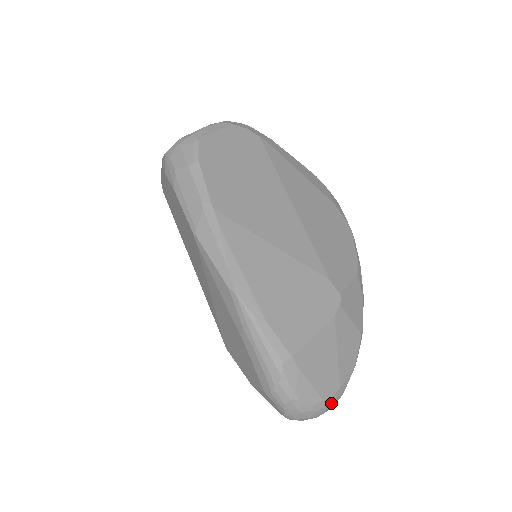
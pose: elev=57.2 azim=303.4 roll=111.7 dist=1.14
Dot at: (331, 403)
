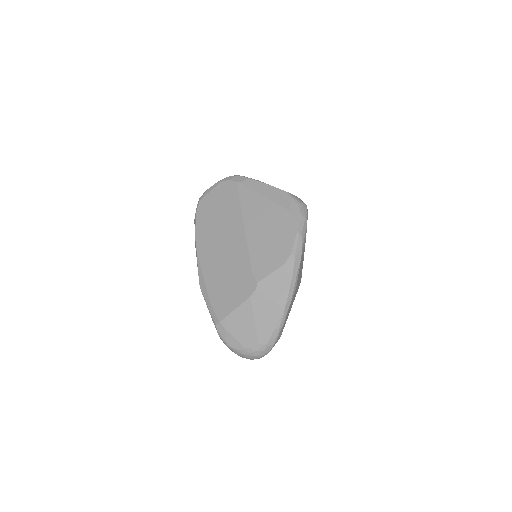
Dot at: (255, 351)
